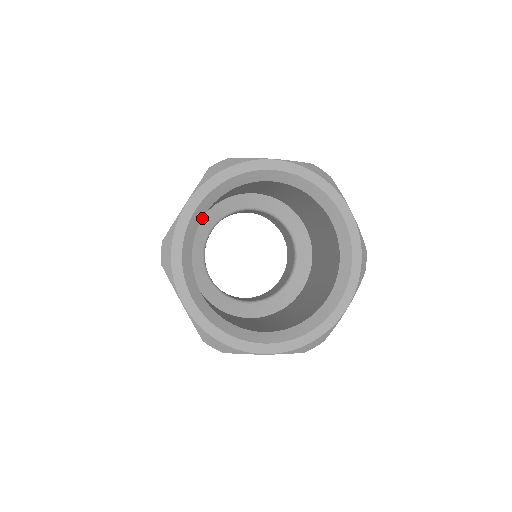
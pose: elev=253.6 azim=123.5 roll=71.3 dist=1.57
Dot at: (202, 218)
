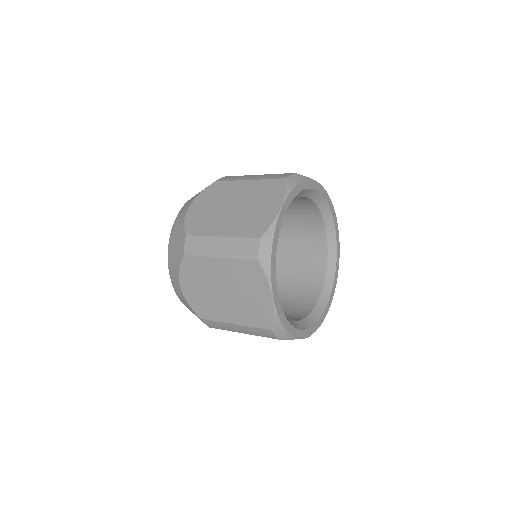
Dot at: occluded
